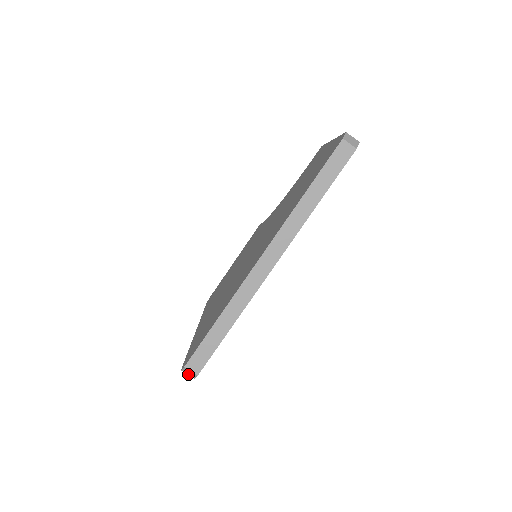
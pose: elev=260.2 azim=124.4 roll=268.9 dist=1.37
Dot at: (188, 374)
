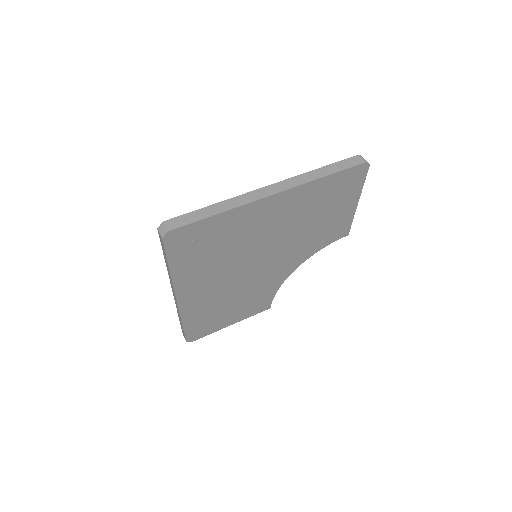
Dot at: (160, 233)
